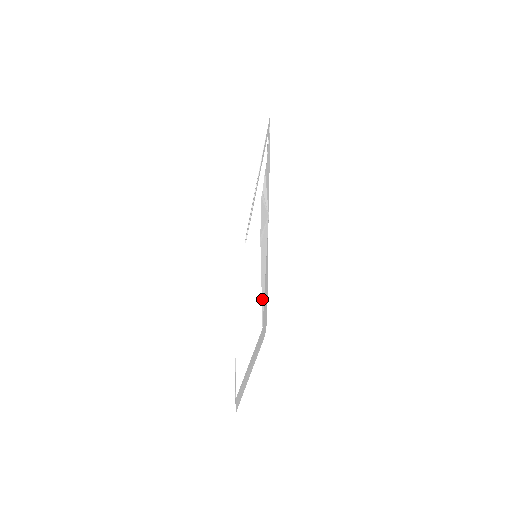
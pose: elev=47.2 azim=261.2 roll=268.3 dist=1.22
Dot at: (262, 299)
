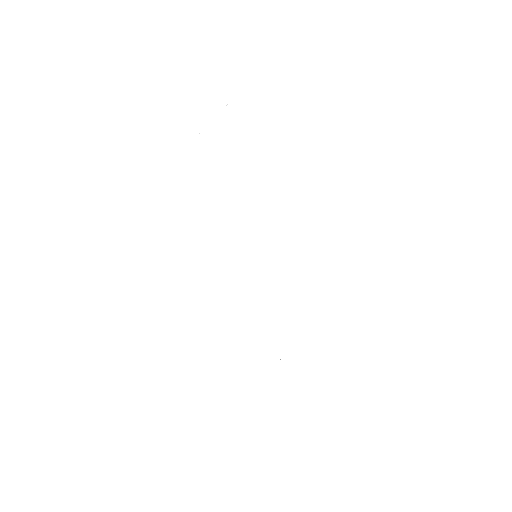
Dot at: occluded
